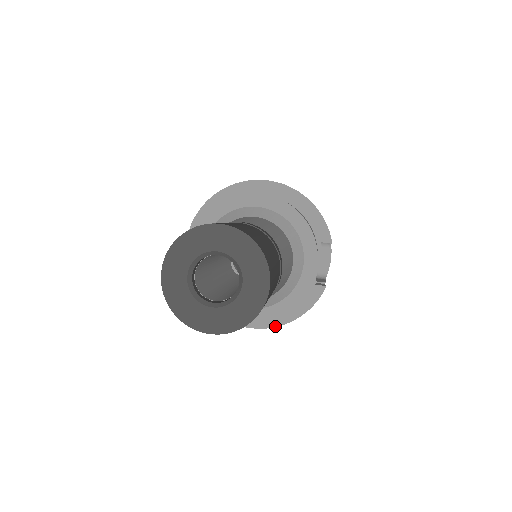
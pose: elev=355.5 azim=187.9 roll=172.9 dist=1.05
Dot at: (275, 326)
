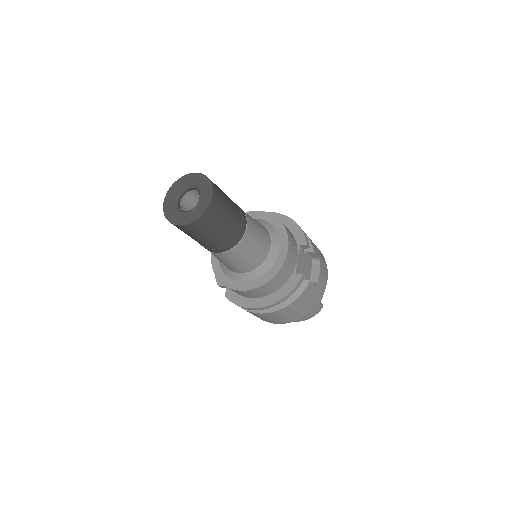
Dot at: (267, 305)
